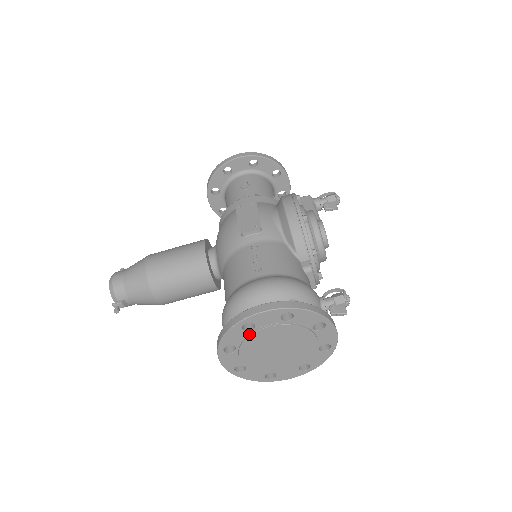
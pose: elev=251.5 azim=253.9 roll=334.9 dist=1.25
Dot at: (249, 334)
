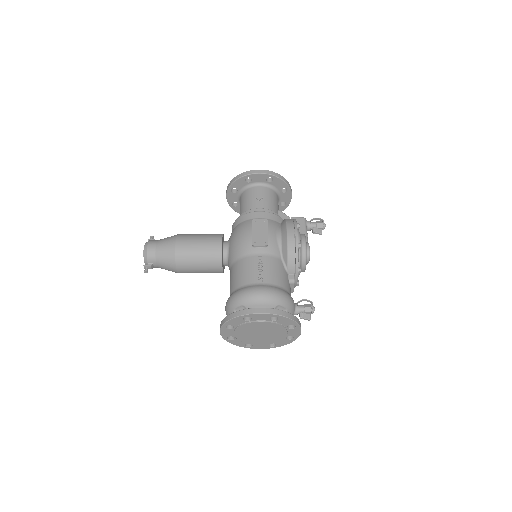
Dot at: (246, 322)
